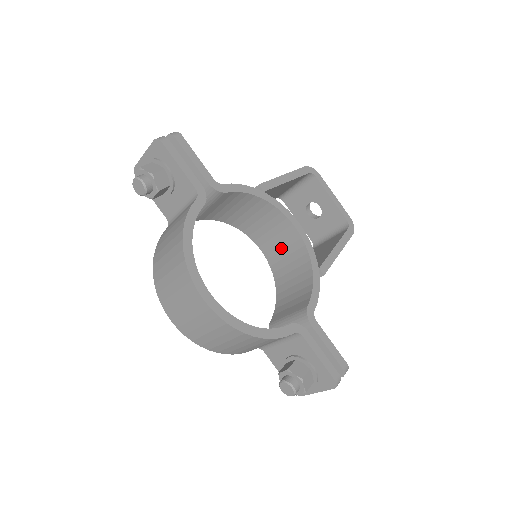
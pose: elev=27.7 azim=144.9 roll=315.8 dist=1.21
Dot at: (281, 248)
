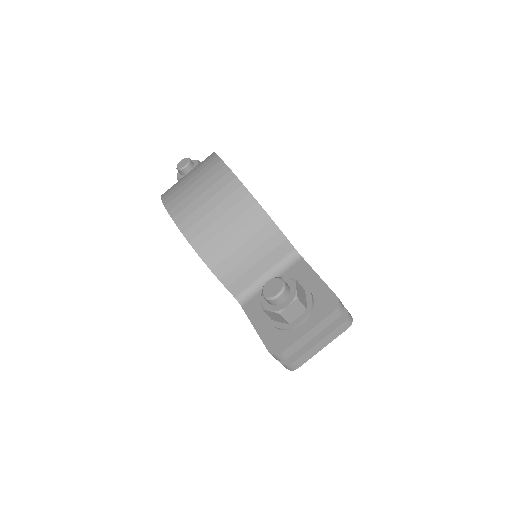
Dot at: occluded
